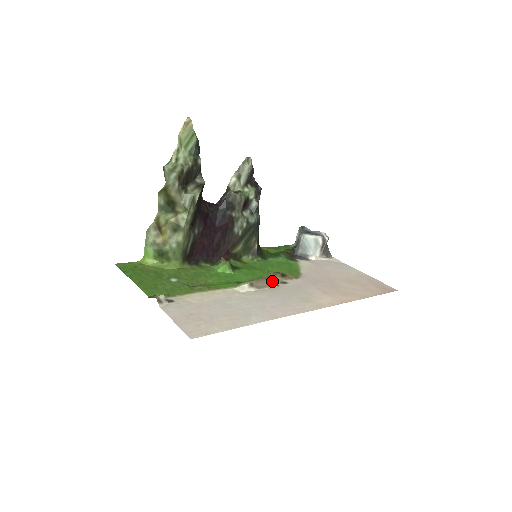
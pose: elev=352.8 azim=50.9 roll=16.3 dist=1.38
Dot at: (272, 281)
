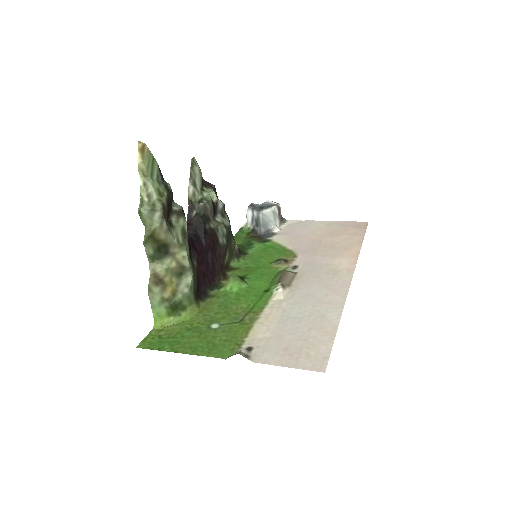
Dot at: (290, 272)
